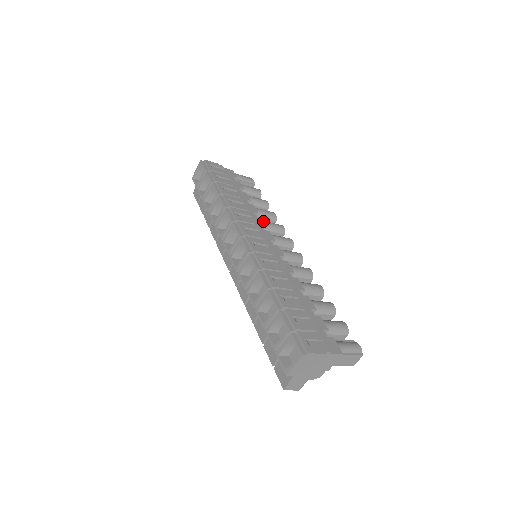
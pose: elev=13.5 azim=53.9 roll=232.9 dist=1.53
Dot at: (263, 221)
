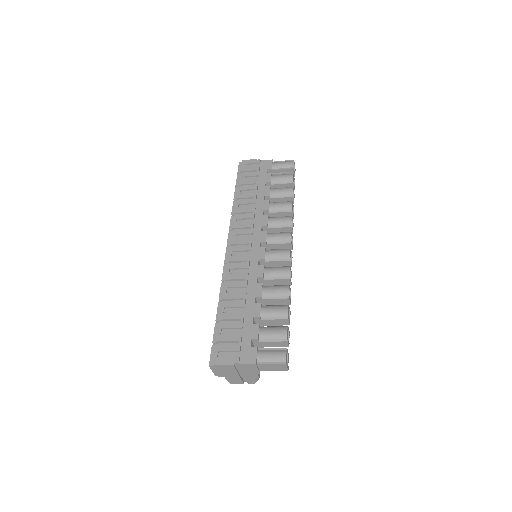
Dot at: (267, 219)
